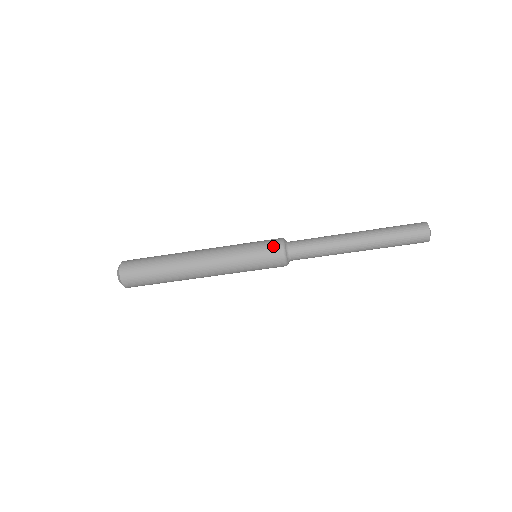
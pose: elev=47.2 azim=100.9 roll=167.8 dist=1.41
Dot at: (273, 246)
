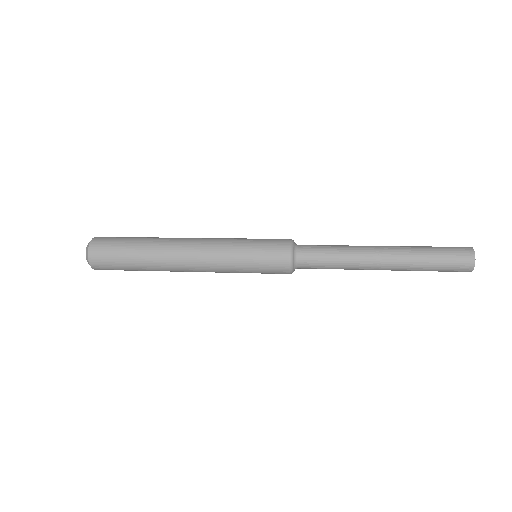
Dot at: (279, 272)
